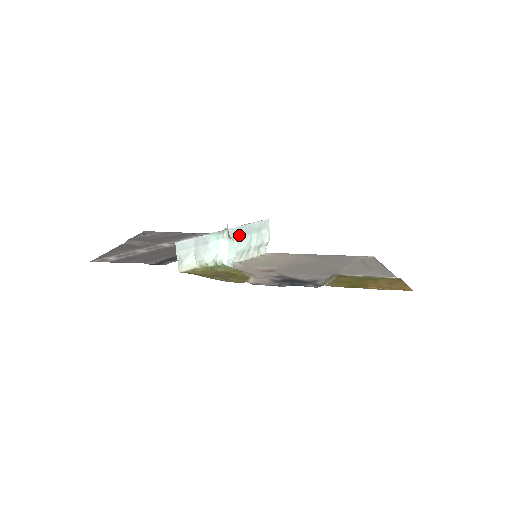
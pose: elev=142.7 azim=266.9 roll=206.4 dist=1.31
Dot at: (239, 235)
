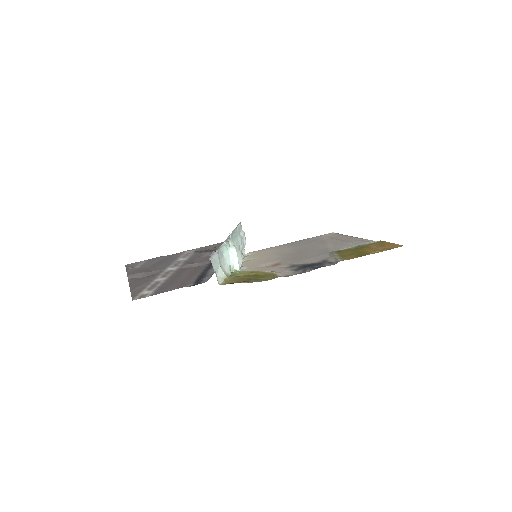
Dot at: (233, 242)
